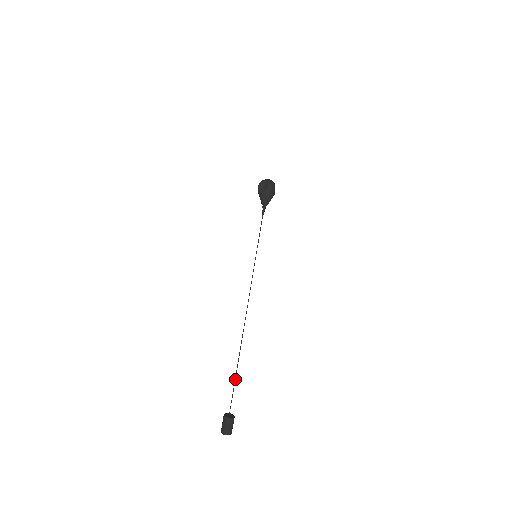
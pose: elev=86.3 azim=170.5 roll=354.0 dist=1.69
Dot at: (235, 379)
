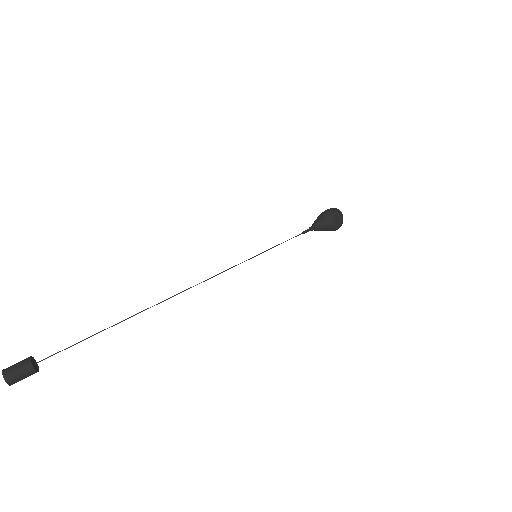
Dot at: occluded
